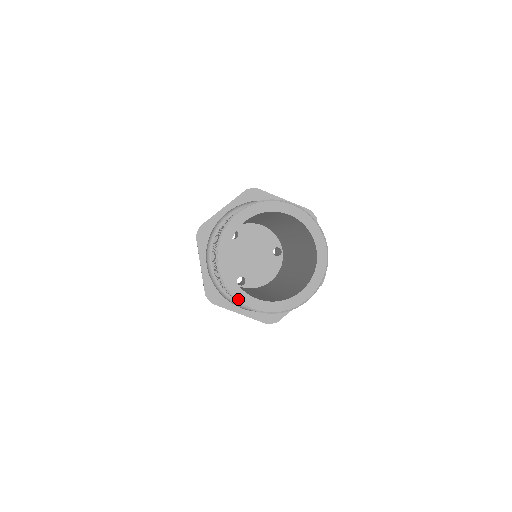
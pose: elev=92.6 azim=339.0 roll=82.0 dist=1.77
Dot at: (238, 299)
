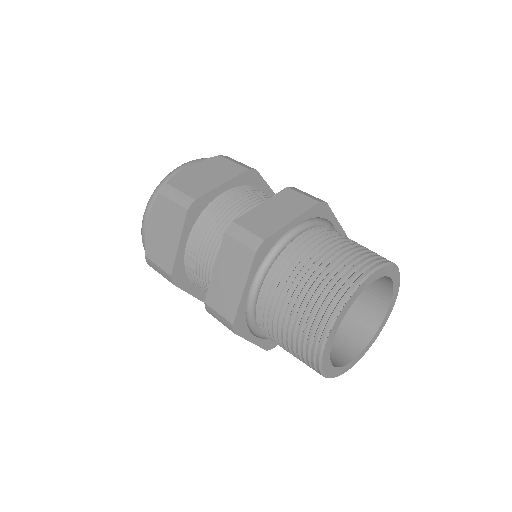
Dot at: (323, 369)
